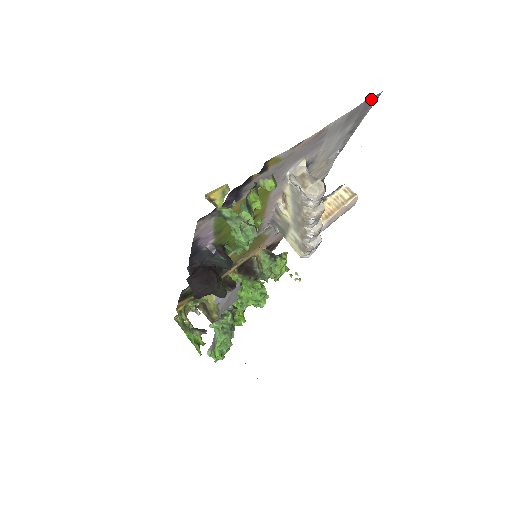
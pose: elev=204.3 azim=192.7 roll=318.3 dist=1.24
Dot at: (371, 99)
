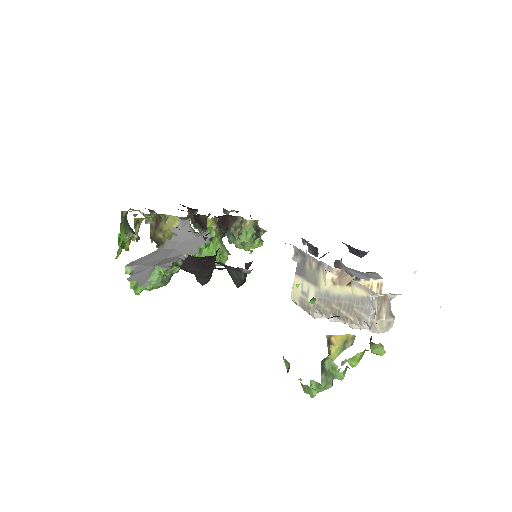
Dot at: occluded
